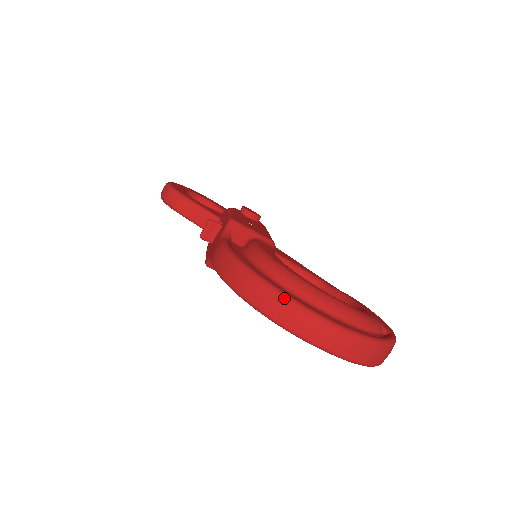
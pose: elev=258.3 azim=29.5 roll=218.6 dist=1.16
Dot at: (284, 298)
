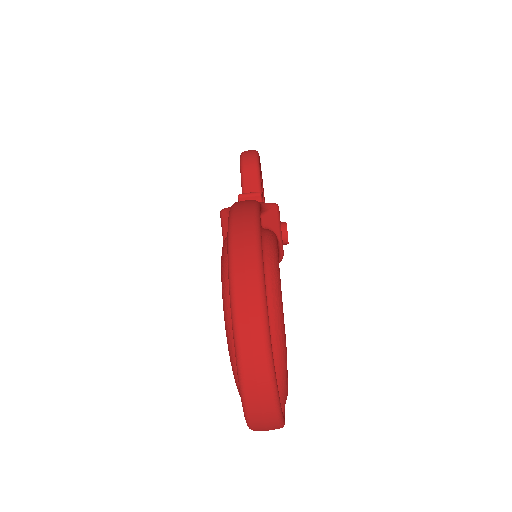
Dot at: (260, 272)
